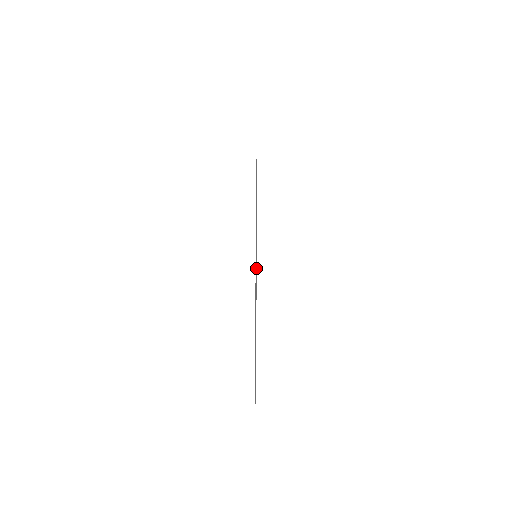
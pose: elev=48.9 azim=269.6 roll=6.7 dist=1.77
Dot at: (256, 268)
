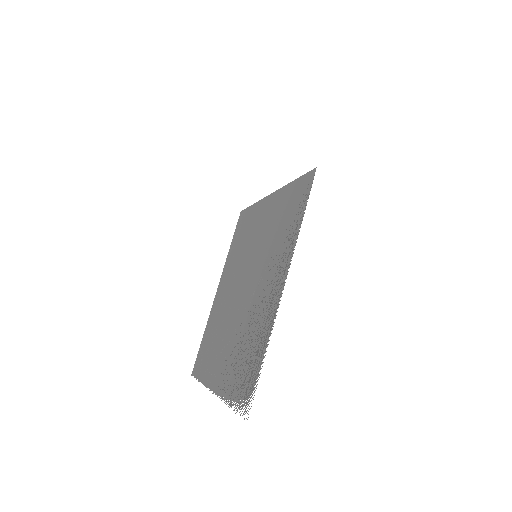
Dot at: (245, 365)
